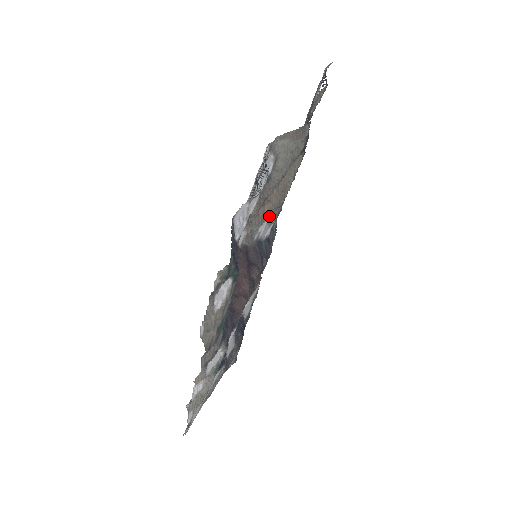
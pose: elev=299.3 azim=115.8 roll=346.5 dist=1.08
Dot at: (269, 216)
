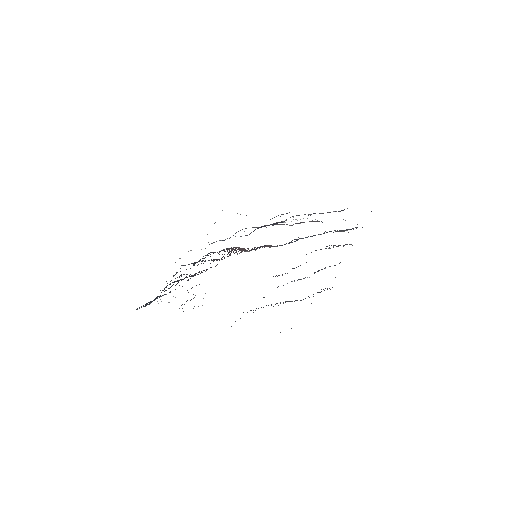
Dot at: occluded
